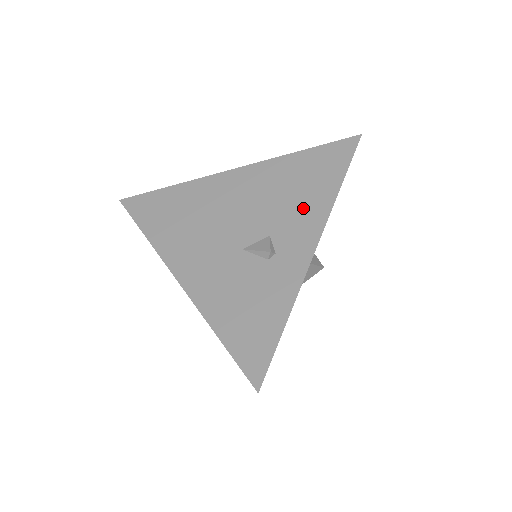
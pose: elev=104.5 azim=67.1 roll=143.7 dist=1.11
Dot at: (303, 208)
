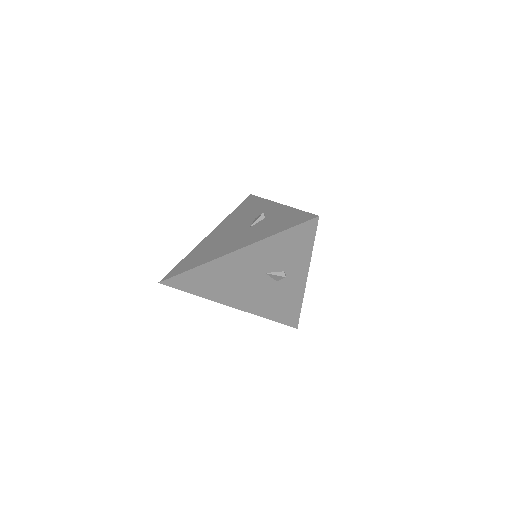
Dot at: (257, 209)
